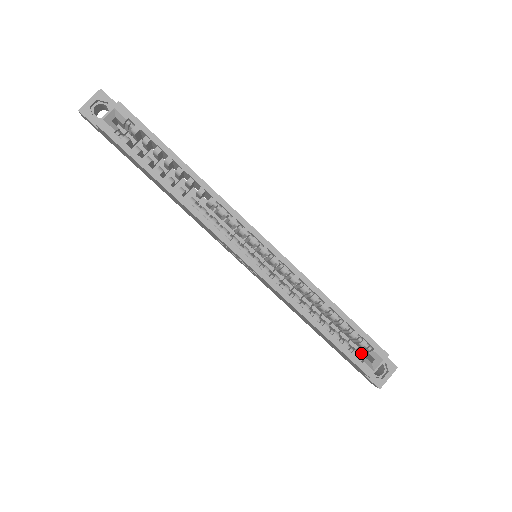
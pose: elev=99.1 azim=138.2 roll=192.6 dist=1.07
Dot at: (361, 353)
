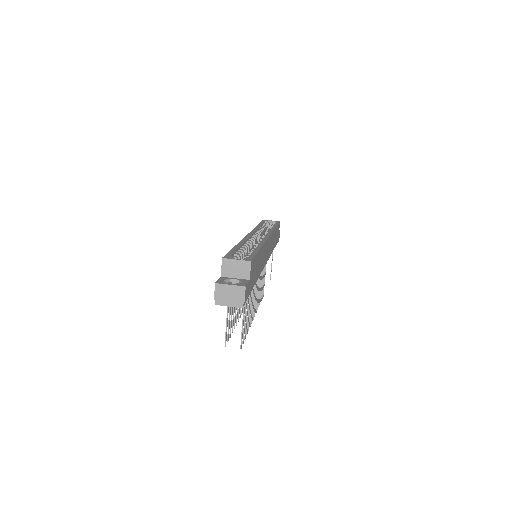
Dot at: occluded
